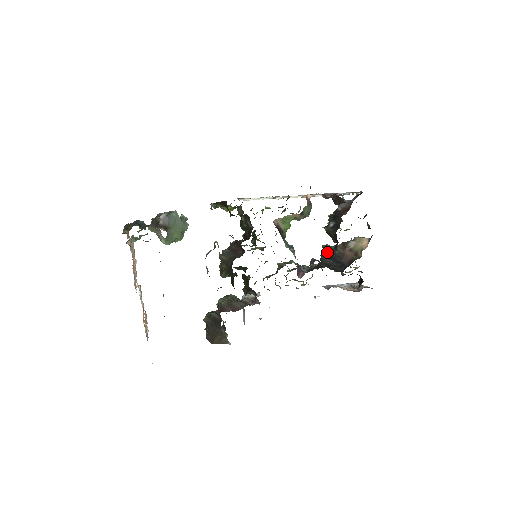
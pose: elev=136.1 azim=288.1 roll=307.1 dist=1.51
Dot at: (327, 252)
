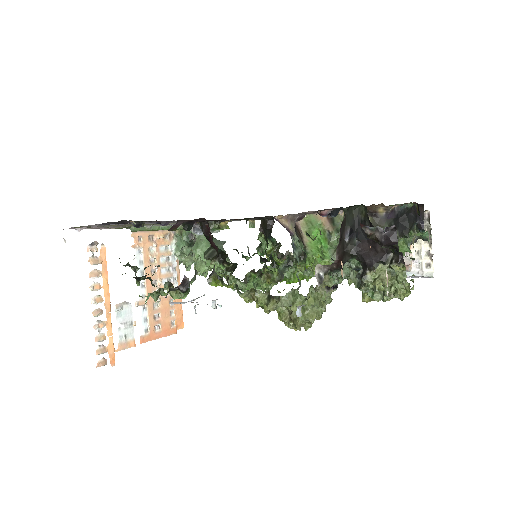
Dot at: occluded
